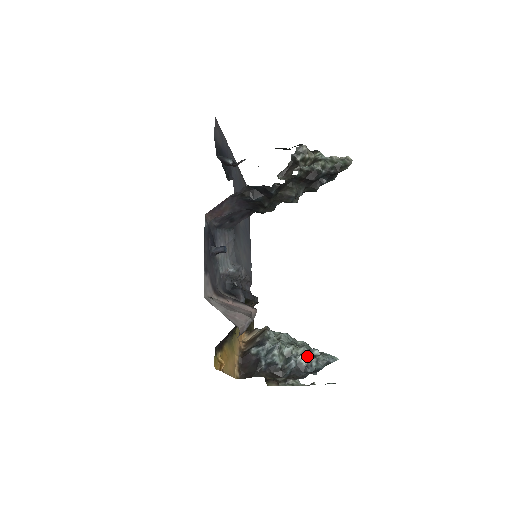
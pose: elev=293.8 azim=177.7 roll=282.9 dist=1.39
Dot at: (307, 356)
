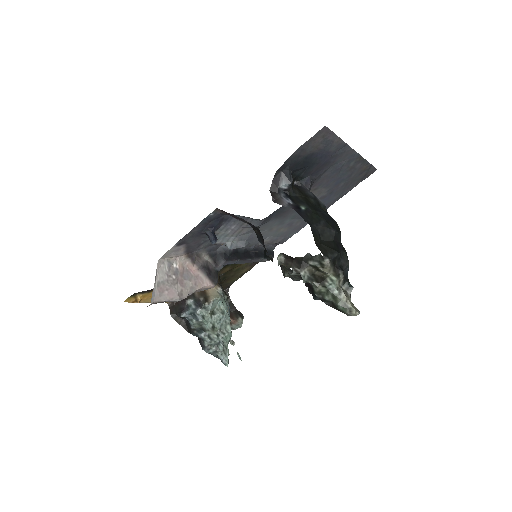
Dot at: (212, 343)
